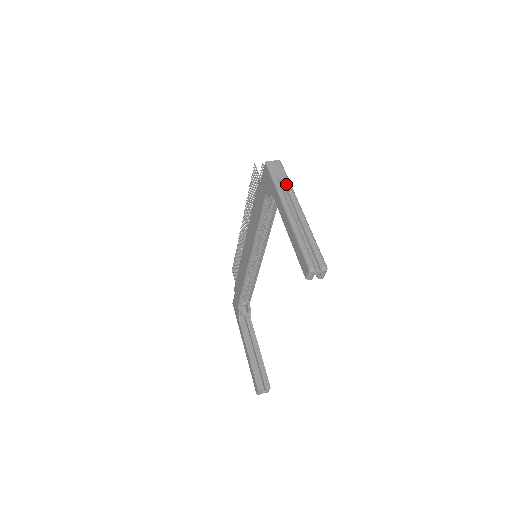
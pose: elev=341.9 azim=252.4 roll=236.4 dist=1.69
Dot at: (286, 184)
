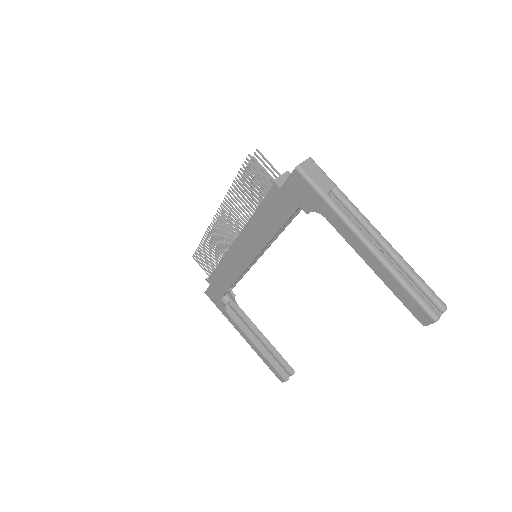
Dot at: (340, 197)
